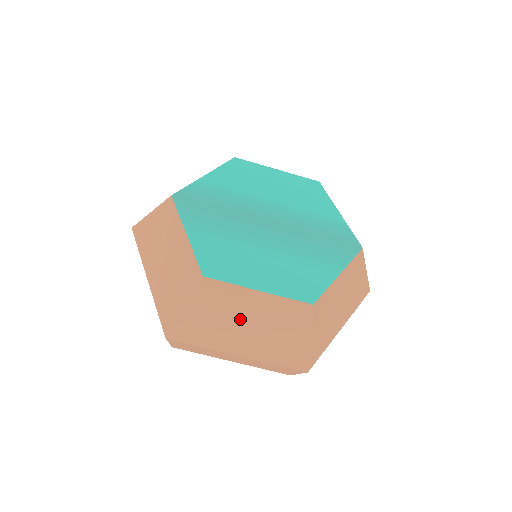
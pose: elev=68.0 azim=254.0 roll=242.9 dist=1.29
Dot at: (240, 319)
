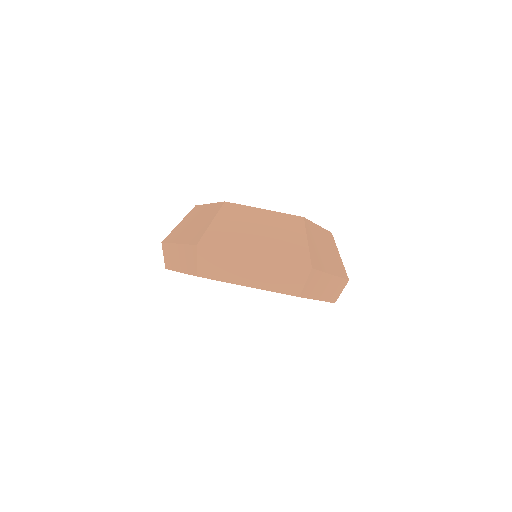
Dot at: (253, 229)
